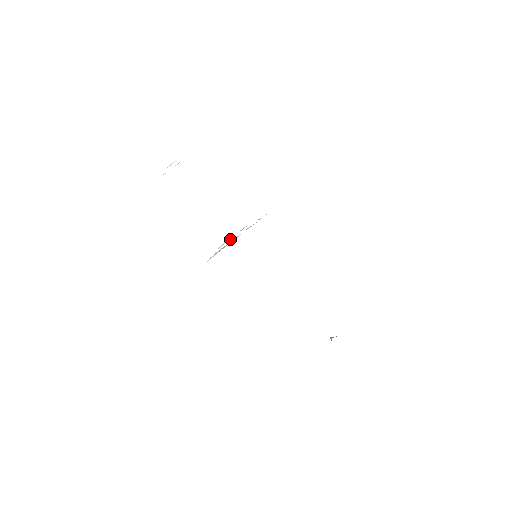
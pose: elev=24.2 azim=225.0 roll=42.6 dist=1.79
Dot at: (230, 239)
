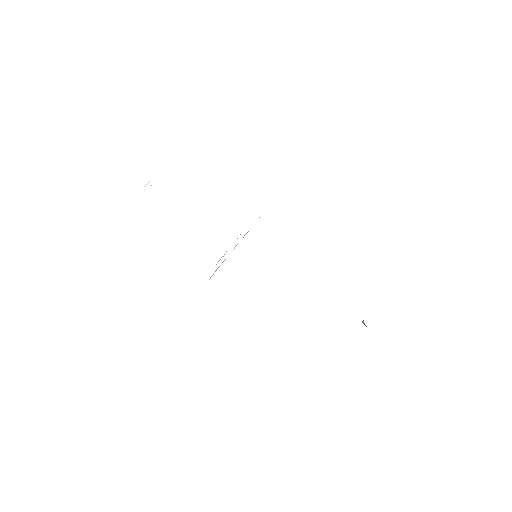
Dot at: occluded
